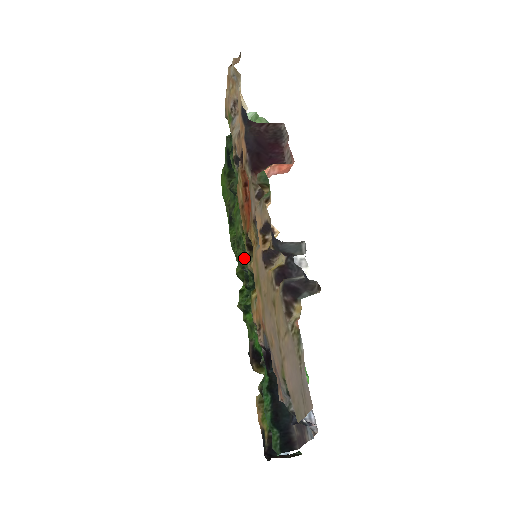
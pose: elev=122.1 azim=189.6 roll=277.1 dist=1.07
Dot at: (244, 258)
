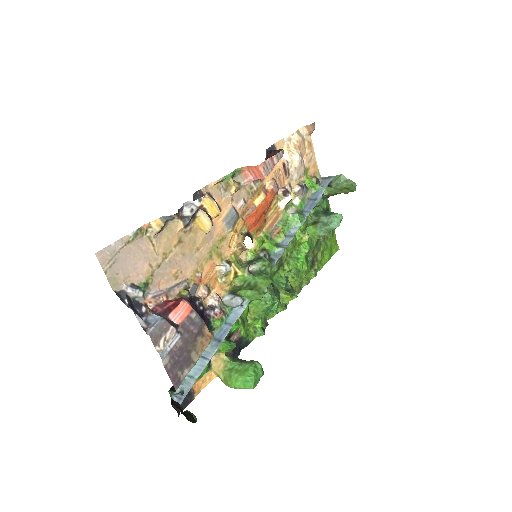
Dot at: (273, 273)
